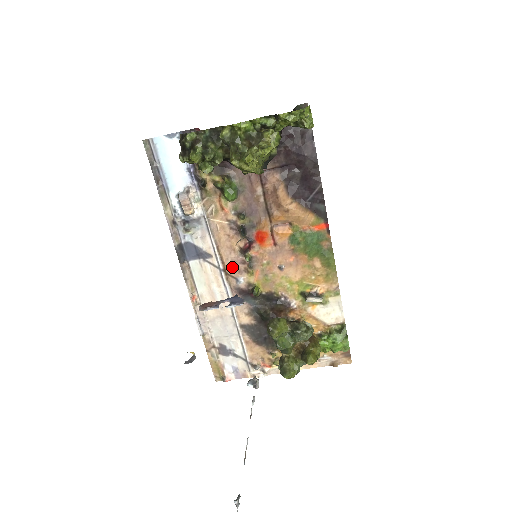
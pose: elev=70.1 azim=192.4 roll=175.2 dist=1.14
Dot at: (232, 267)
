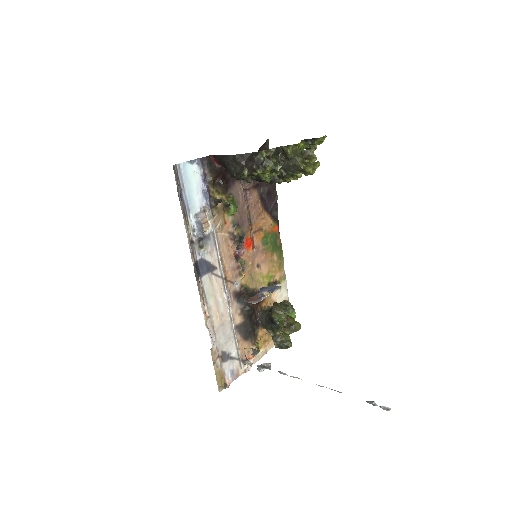
Dot at: (232, 273)
